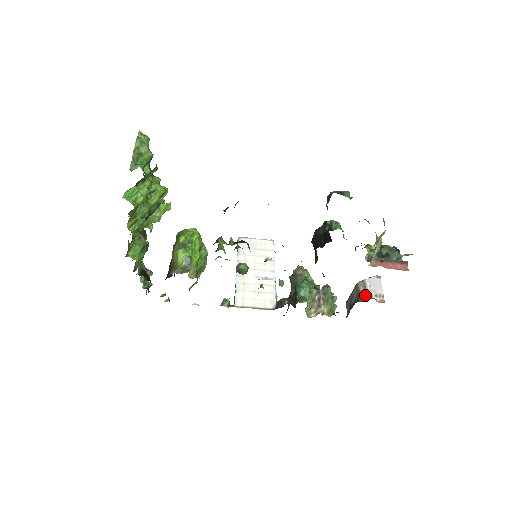
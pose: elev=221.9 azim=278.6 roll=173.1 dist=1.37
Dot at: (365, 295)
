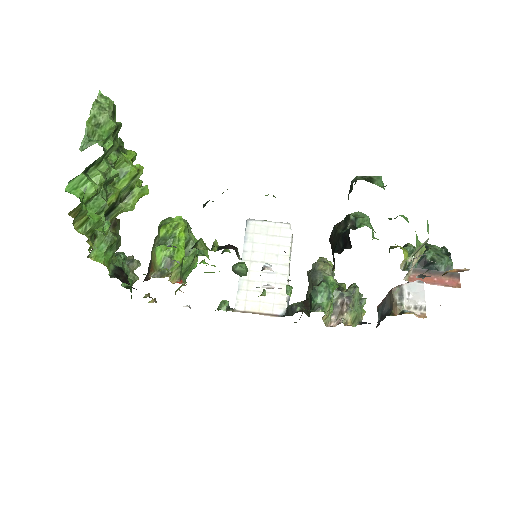
Dot at: (400, 306)
